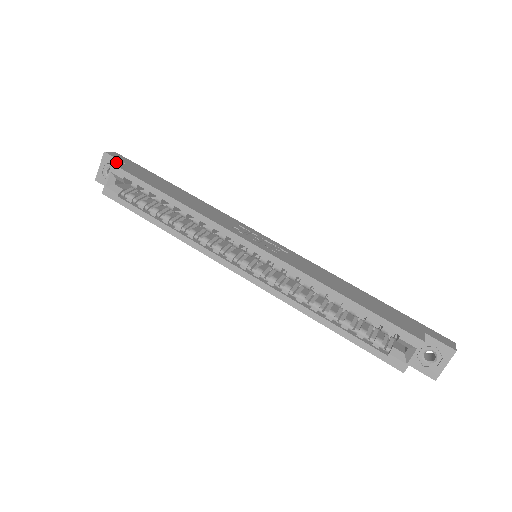
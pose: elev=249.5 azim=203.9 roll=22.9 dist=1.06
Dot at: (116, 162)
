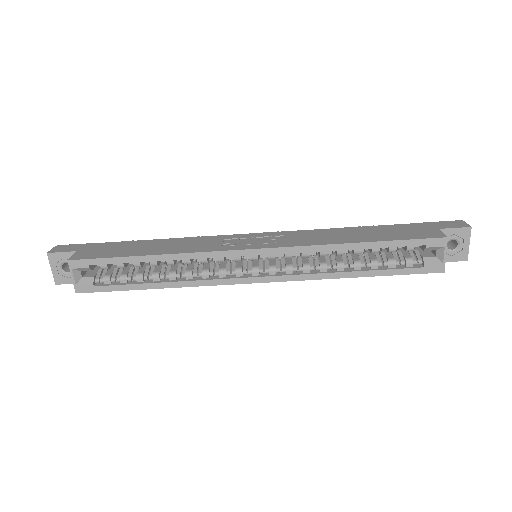
Dot at: (66, 255)
